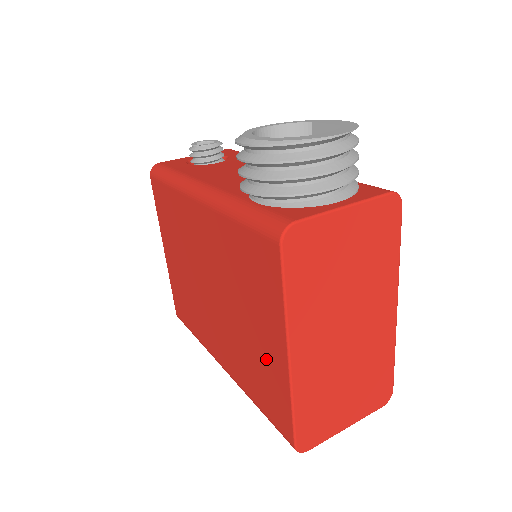
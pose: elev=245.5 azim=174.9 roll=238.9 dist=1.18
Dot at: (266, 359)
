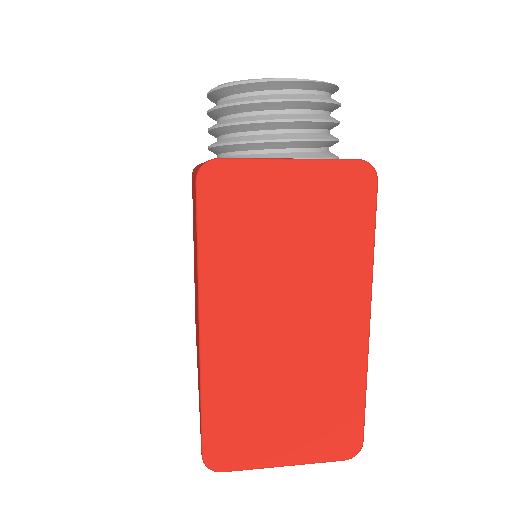
Dot at: occluded
